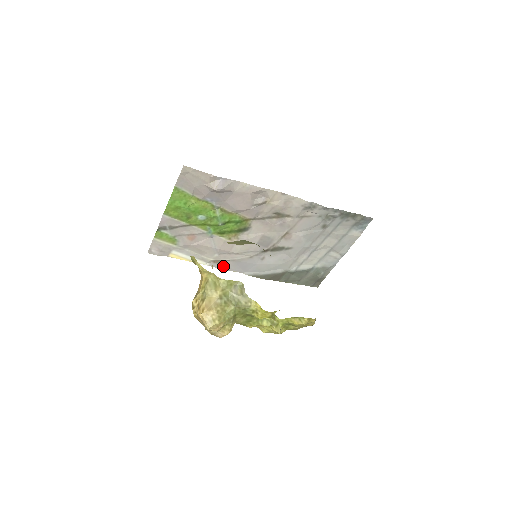
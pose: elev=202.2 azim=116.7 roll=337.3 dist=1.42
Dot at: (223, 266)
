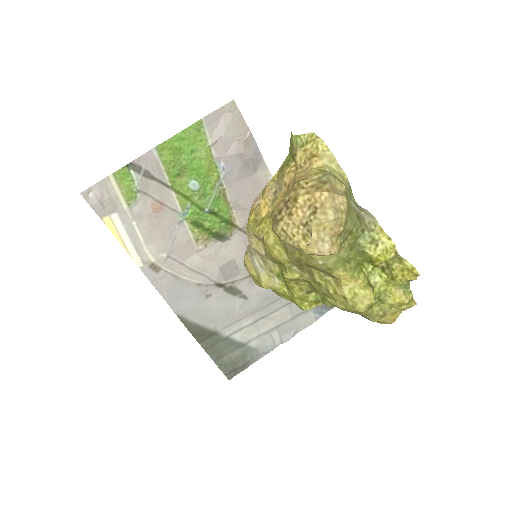
Dot at: (156, 279)
